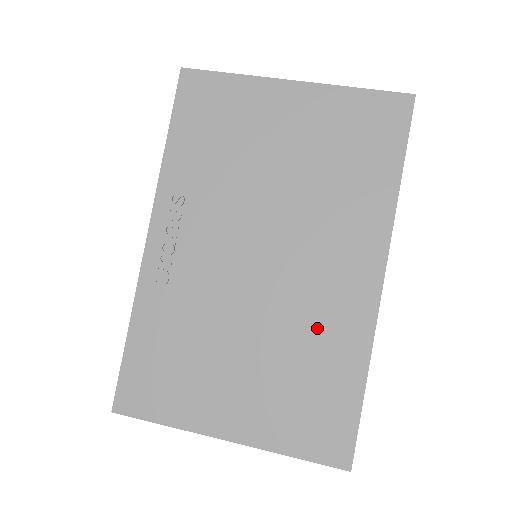
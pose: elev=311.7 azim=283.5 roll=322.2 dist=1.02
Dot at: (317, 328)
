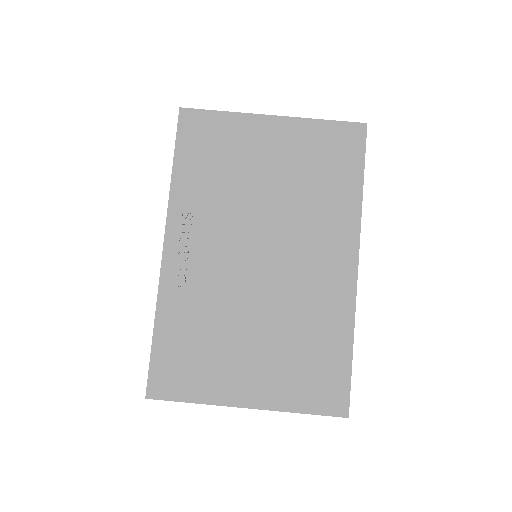
Dot at: (311, 308)
